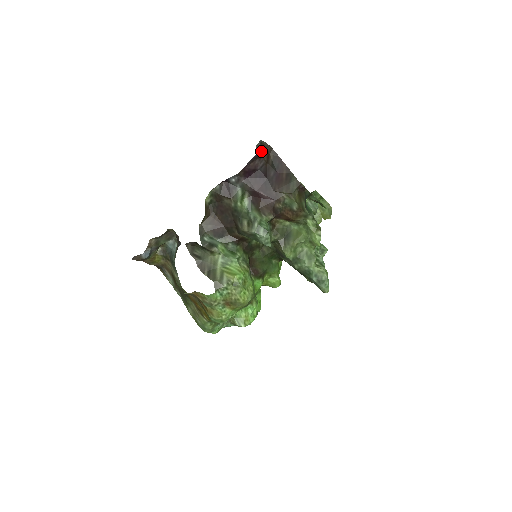
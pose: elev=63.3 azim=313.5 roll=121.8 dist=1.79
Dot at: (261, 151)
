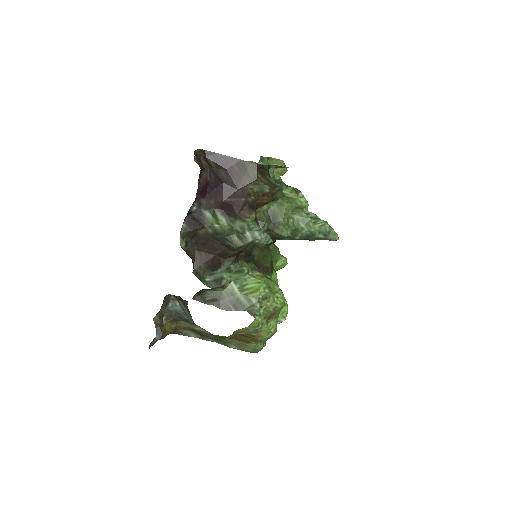
Dot at: (199, 161)
